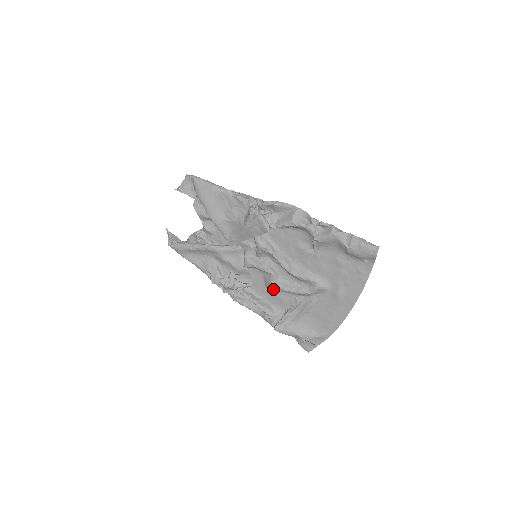
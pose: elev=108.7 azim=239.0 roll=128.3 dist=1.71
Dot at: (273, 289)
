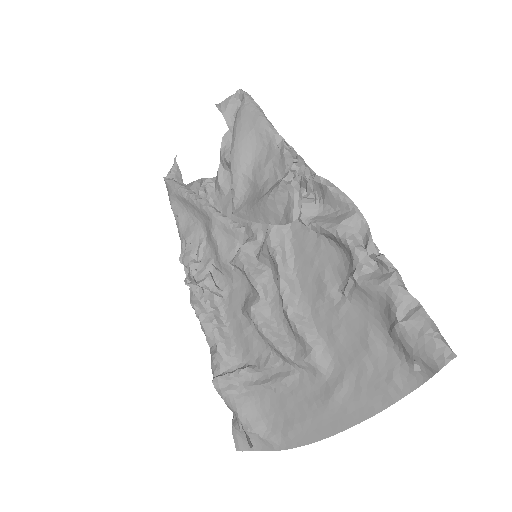
Dot at: (249, 321)
